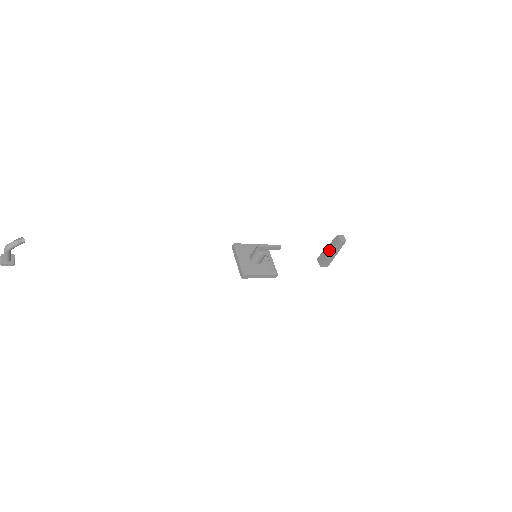
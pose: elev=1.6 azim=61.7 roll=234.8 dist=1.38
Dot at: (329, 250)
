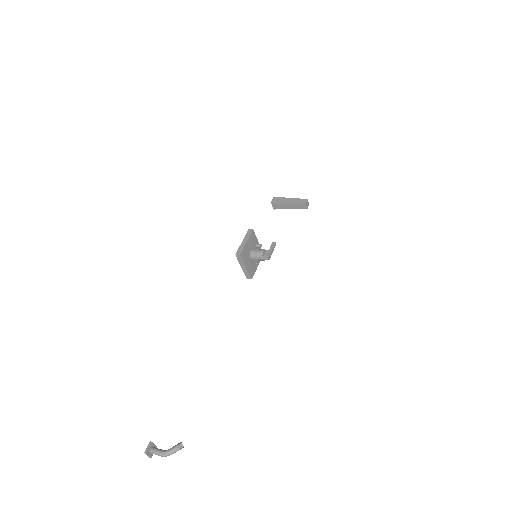
Dot at: (290, 207)
